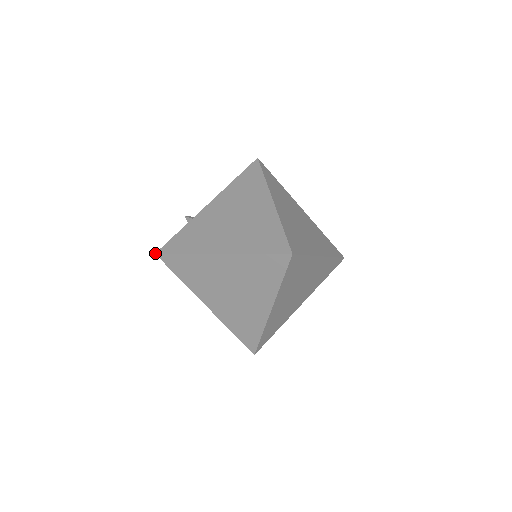
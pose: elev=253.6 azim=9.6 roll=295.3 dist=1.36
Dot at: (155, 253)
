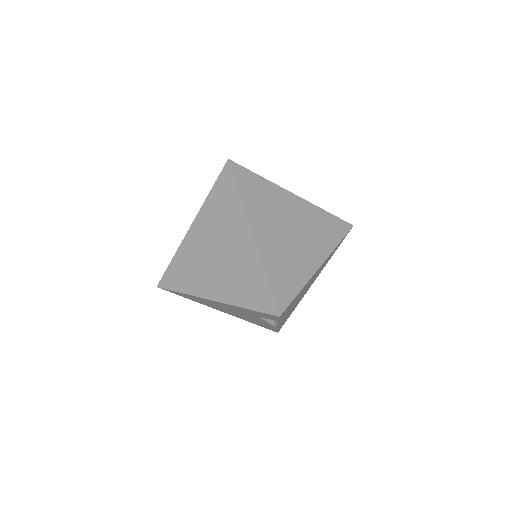
Dot at: occluded
